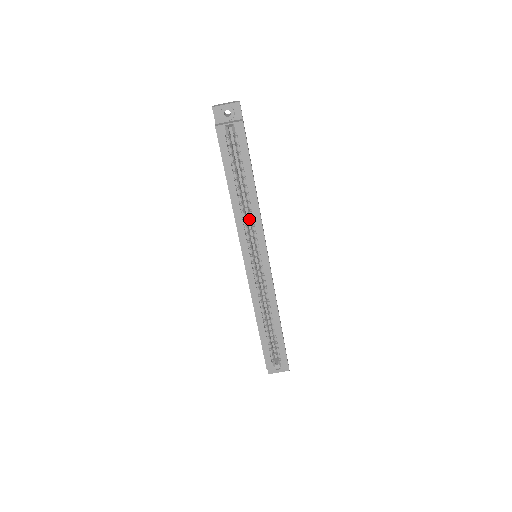
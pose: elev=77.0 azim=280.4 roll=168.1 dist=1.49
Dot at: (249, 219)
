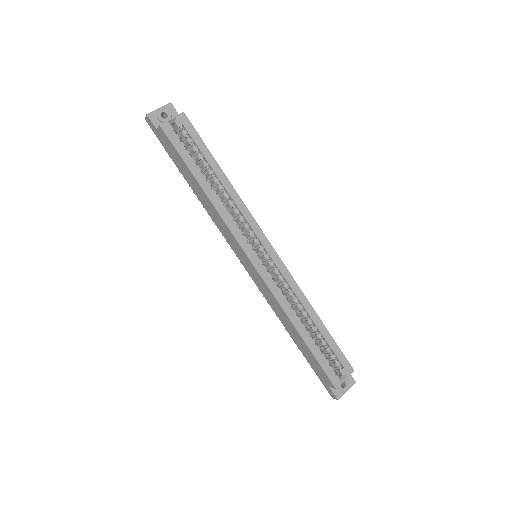
Dot at: occluded
